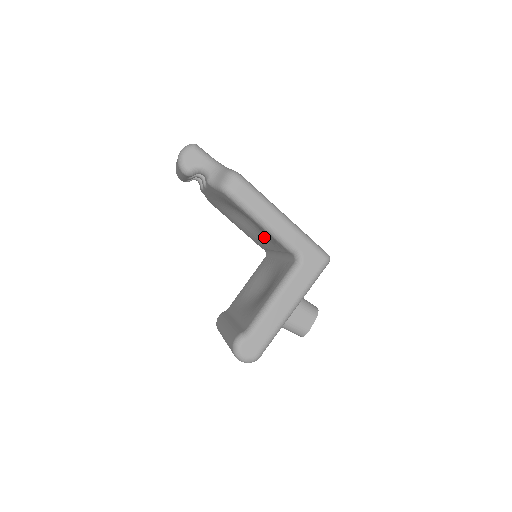
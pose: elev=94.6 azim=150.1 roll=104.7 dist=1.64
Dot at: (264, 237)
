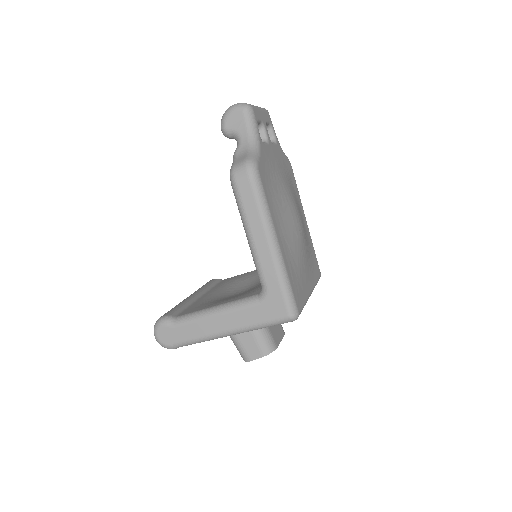
Dot at: occluded
